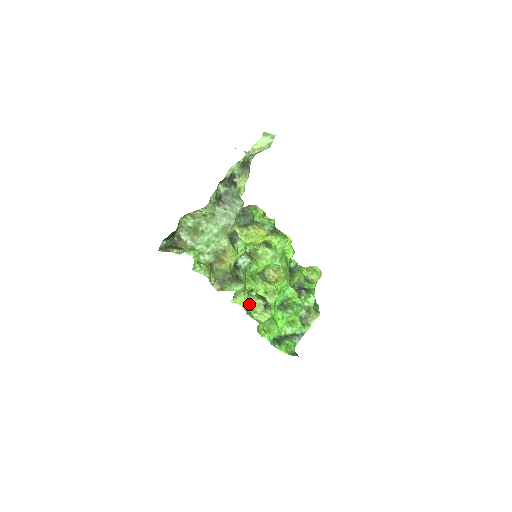
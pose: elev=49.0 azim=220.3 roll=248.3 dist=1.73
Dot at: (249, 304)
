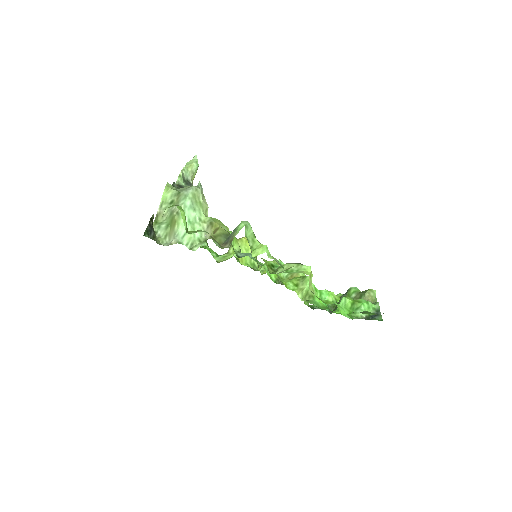
Dot at: (279, 271)
